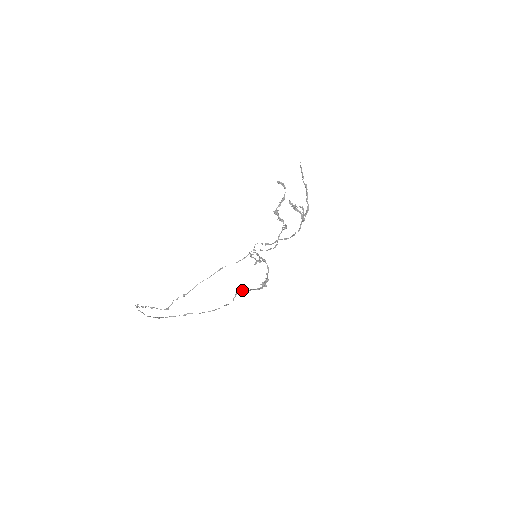
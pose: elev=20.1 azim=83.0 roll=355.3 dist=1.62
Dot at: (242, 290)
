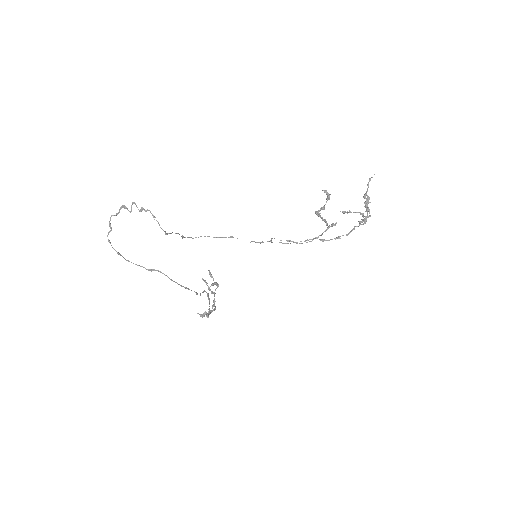
Dot at: (208, 293)
